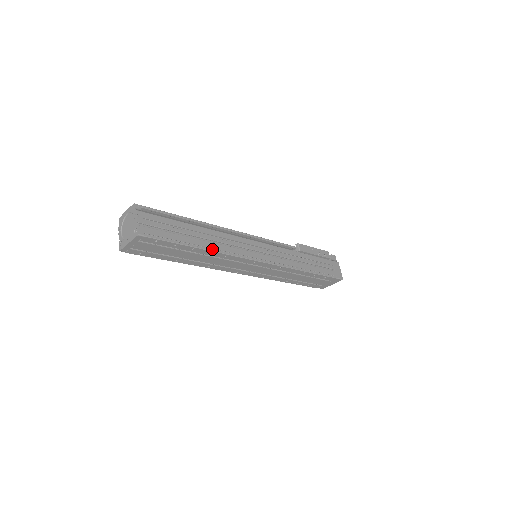
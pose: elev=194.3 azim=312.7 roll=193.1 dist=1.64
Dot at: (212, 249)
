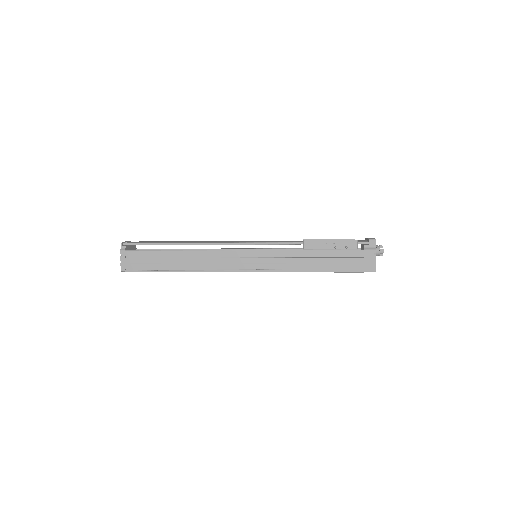
Dot at: (188, 269)
